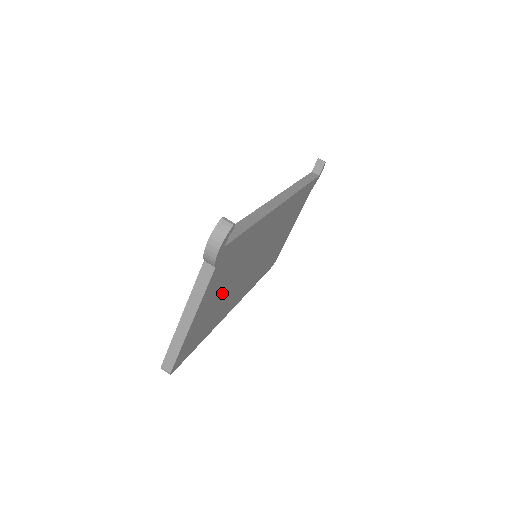
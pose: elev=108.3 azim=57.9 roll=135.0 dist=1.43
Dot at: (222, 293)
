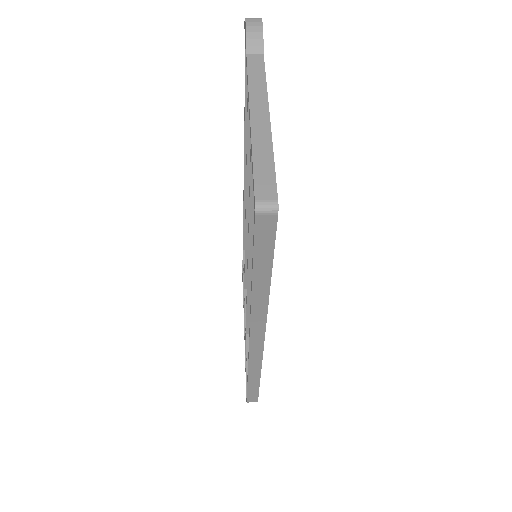
Dot at: occluded
